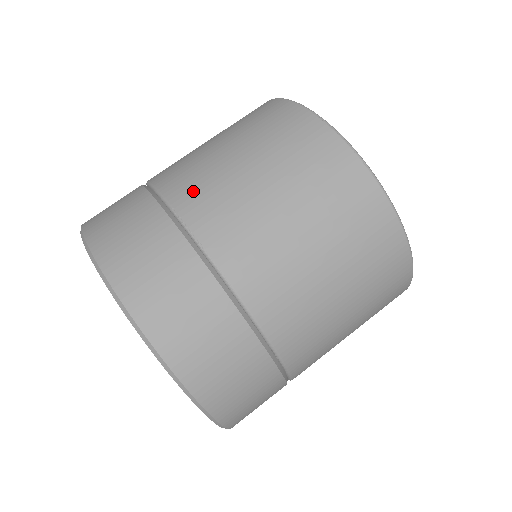
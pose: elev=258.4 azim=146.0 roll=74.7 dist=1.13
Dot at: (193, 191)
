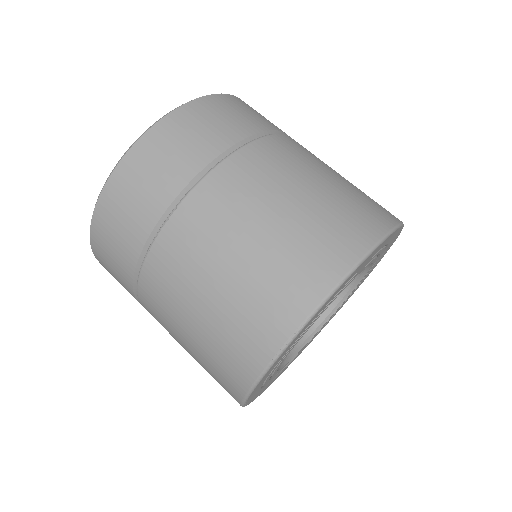
Dot at: (196, 220)
